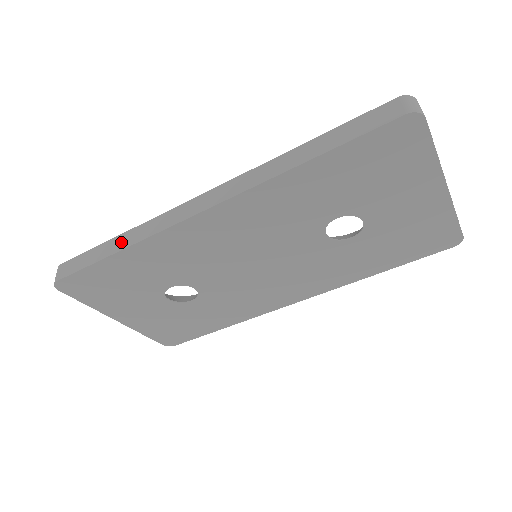
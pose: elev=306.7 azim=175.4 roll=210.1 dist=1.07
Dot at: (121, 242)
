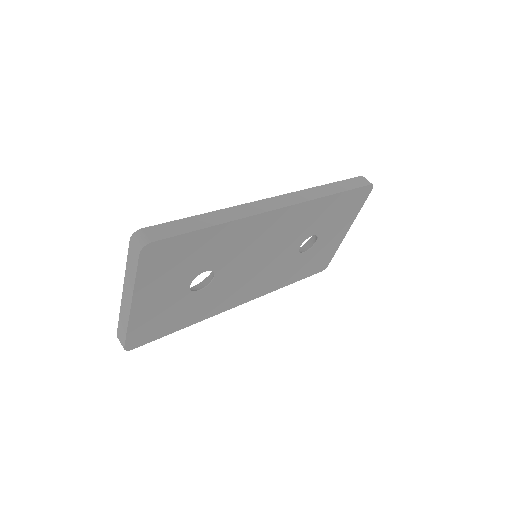
Dot at: (217, 217)
